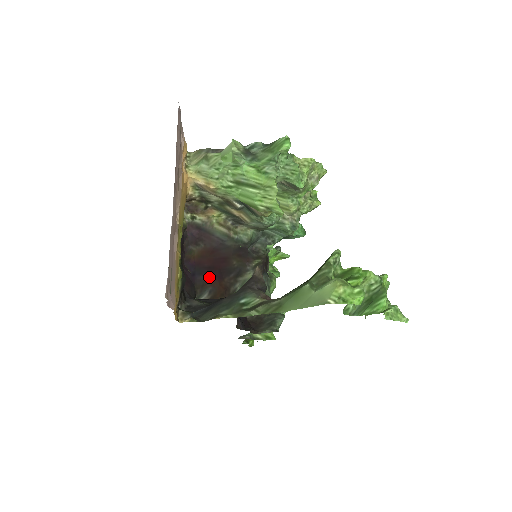
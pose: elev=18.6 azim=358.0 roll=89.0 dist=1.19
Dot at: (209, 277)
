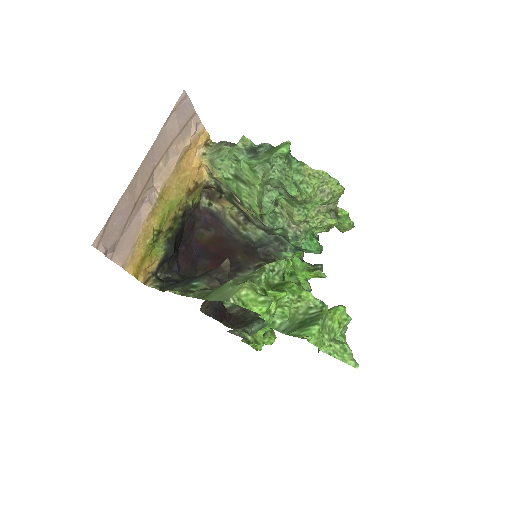
Dot at: (212, 263)
